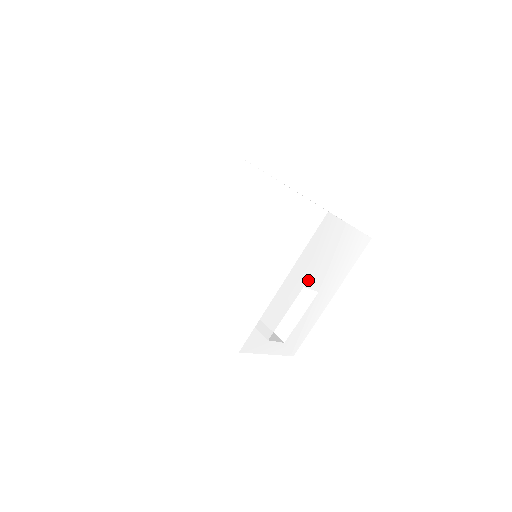
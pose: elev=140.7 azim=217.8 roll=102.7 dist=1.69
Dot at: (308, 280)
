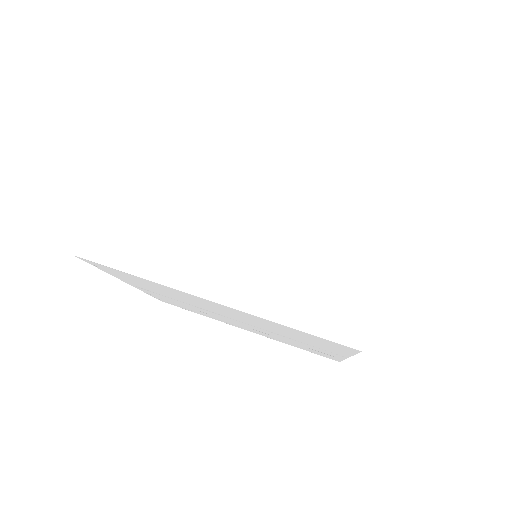
Dot at: occluded
